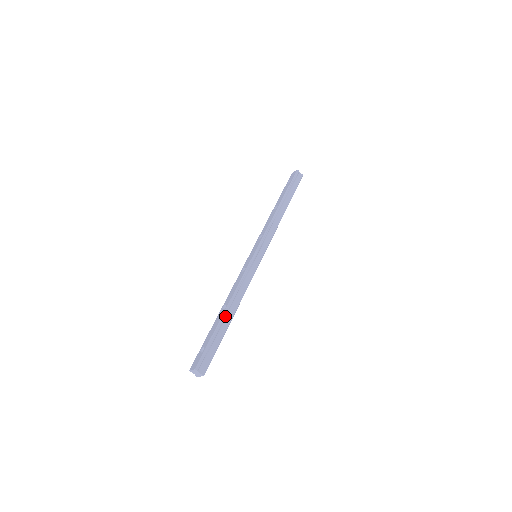
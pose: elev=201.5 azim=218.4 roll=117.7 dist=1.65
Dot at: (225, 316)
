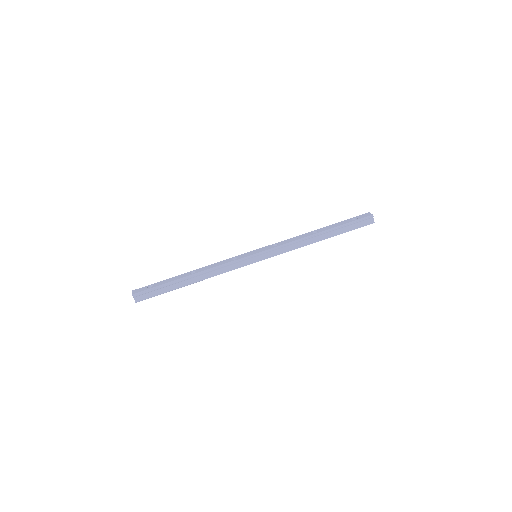
Dot at: (185, 279)
